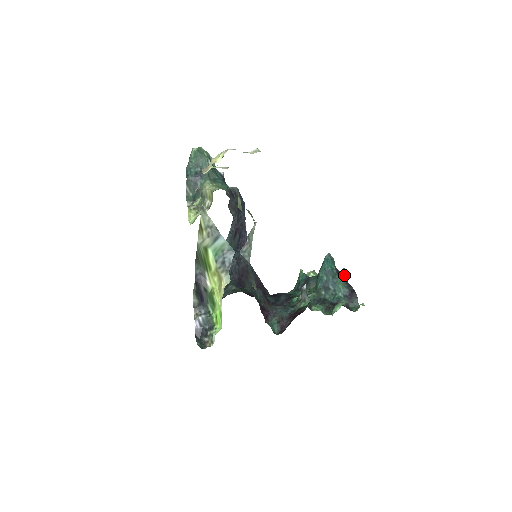
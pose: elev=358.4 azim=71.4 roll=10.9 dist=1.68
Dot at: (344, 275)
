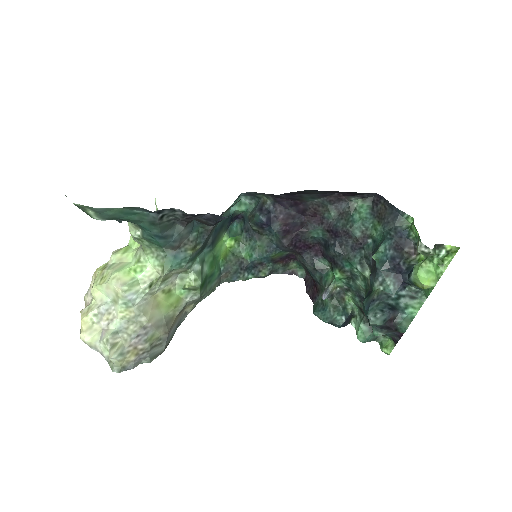
Dot at: (398, 331)
